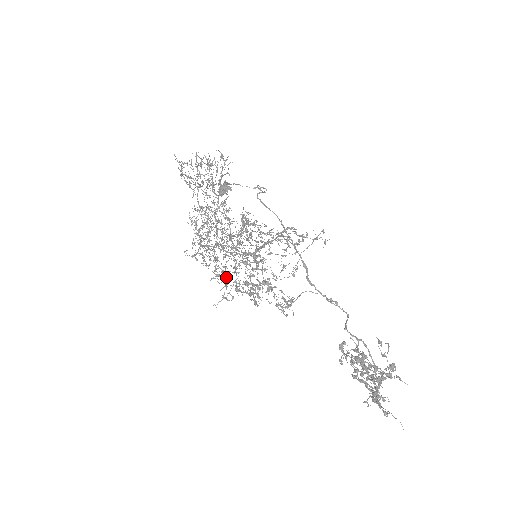
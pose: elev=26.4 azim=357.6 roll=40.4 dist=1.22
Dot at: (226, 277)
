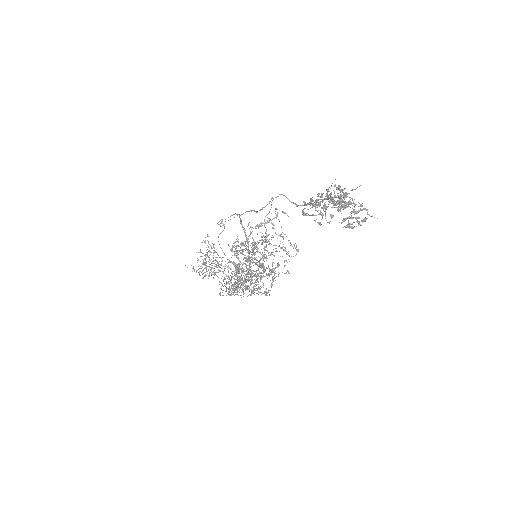
Dot at: (264, 292)
